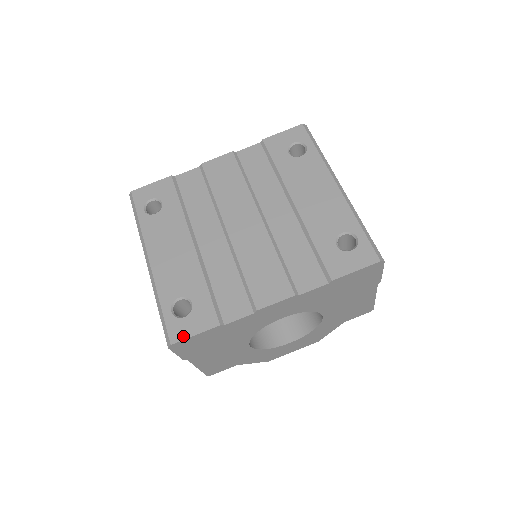
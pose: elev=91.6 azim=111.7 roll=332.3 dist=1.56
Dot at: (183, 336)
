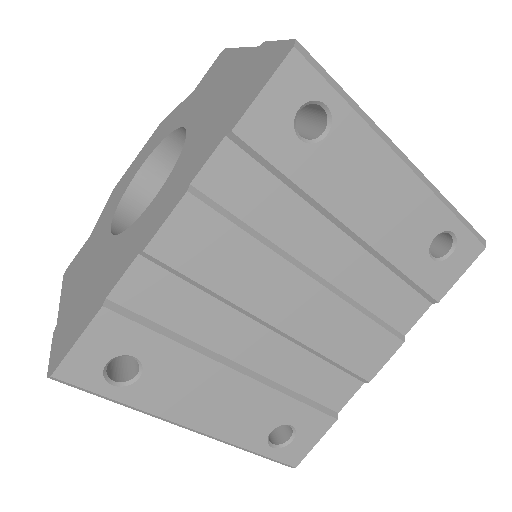
Dot at: (304, 454)
